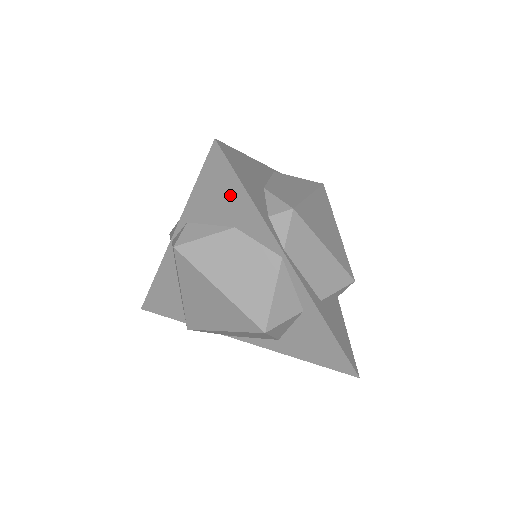
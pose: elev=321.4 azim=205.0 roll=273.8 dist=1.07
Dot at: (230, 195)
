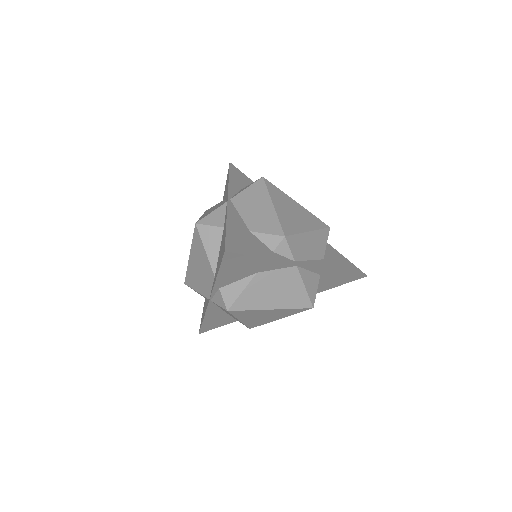
Dot at: (247, 264)
